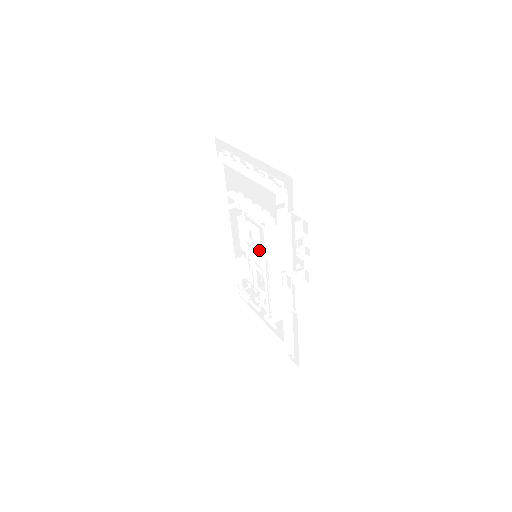
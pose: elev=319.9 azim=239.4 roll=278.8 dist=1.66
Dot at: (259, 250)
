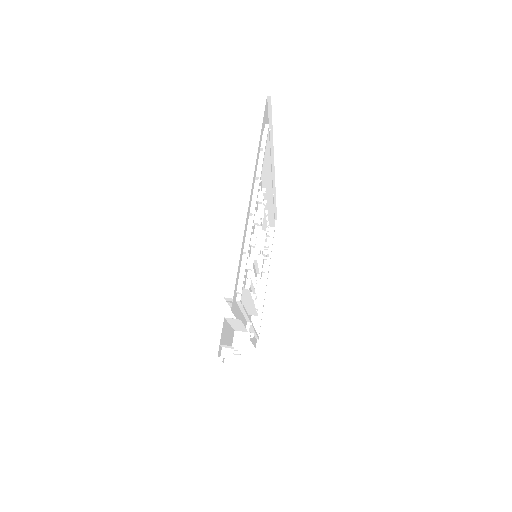
Dot at: occluded
